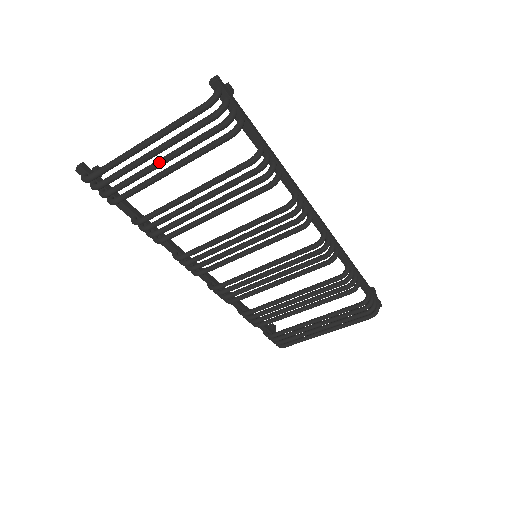
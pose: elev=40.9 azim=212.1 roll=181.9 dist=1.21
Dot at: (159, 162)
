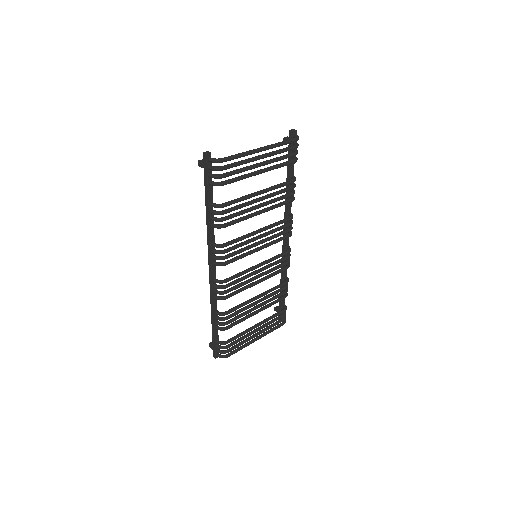
Dot at: (261, 164)
